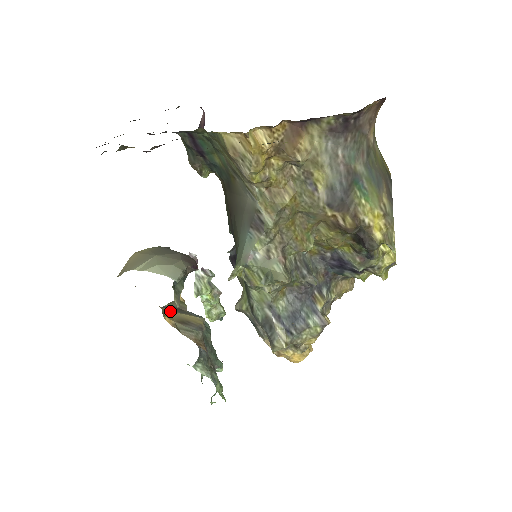
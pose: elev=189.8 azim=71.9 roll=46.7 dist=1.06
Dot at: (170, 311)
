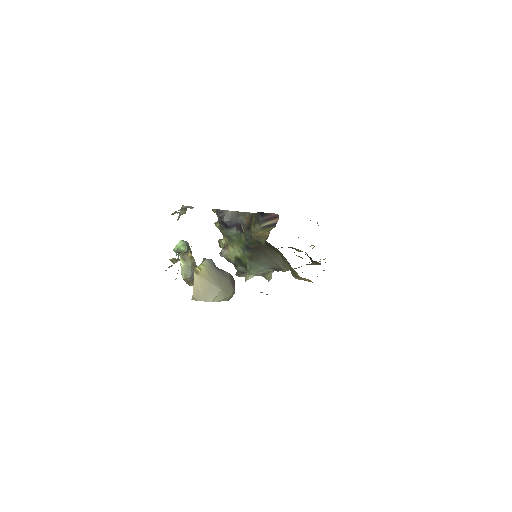
Dot at: occluded
